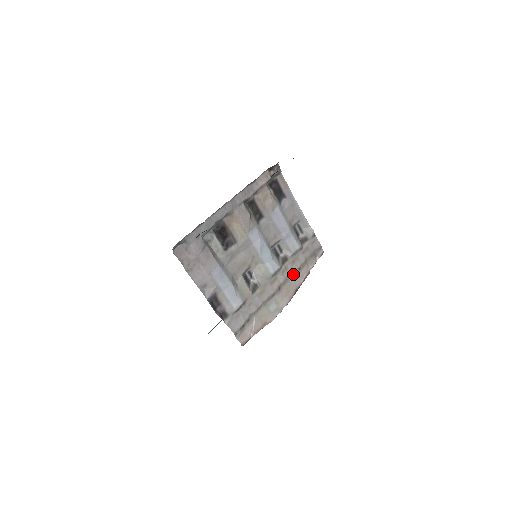
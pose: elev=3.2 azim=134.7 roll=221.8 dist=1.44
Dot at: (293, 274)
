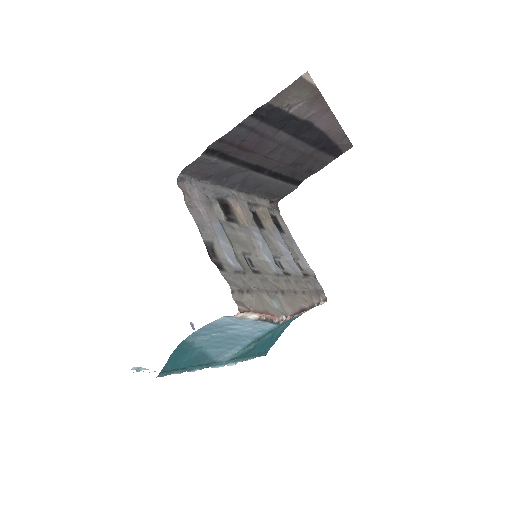
Dot at: (297, 292)
